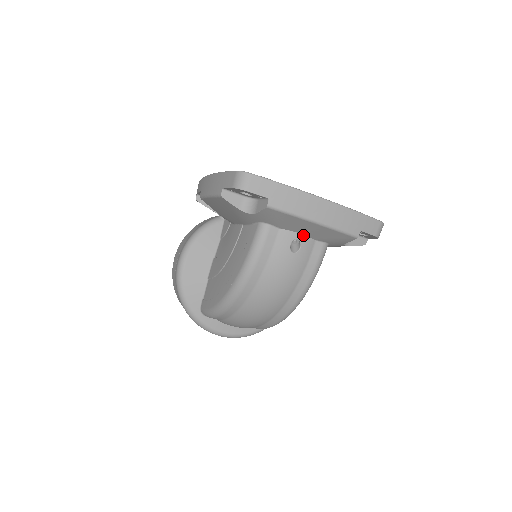
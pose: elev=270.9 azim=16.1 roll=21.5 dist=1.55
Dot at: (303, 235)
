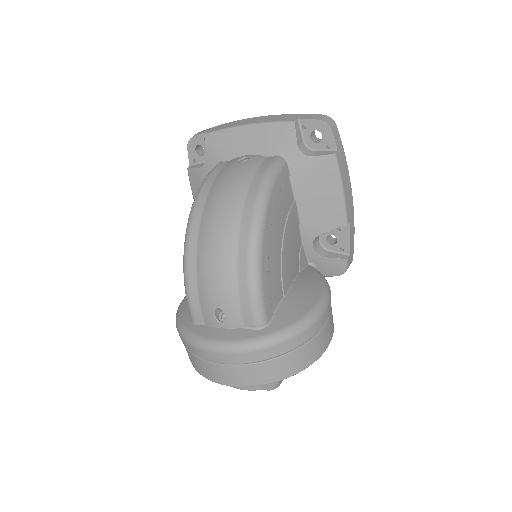
Dot at: (252, 155)
